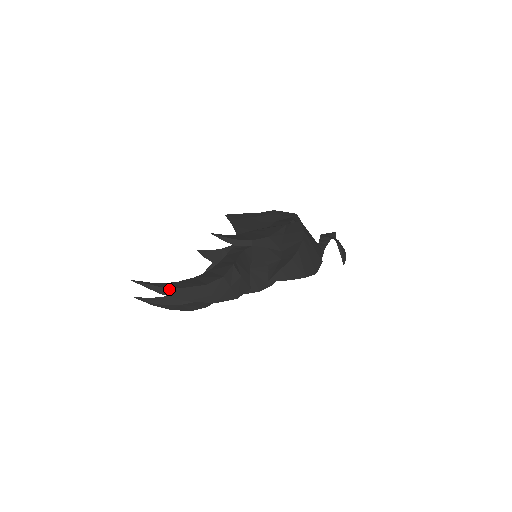
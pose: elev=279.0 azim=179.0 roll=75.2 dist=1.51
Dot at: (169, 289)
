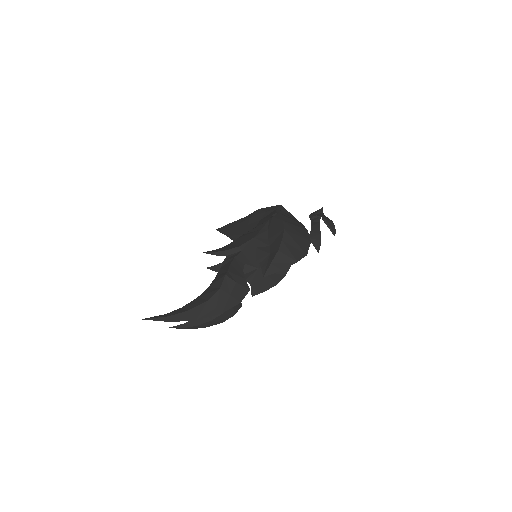
Dot at: (177, 315)
